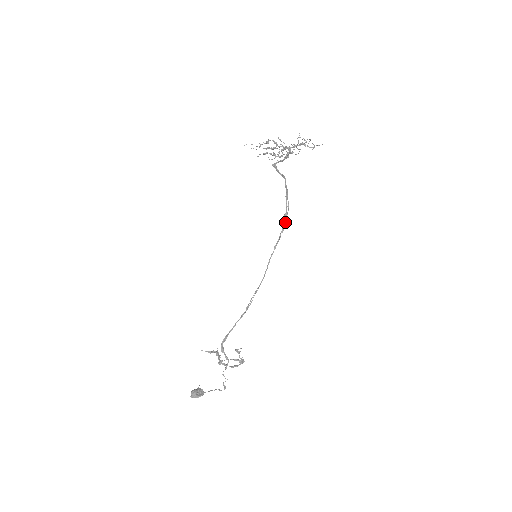
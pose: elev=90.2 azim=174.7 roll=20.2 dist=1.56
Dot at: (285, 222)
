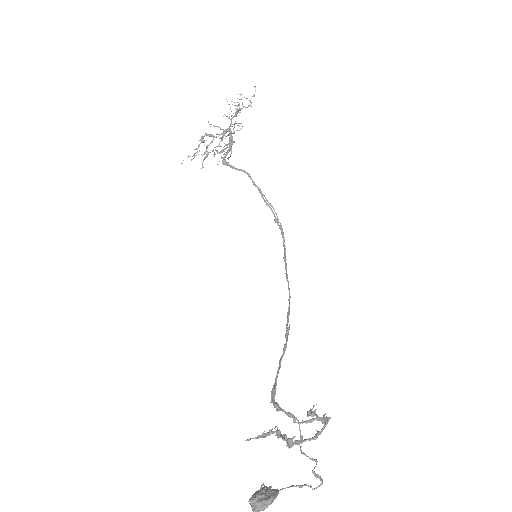
Dot at: (280, 228)
